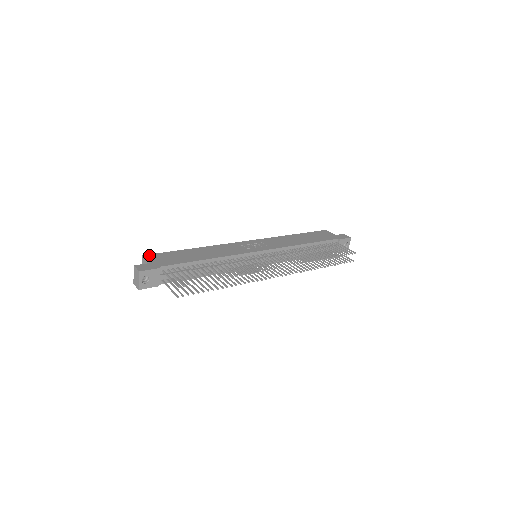
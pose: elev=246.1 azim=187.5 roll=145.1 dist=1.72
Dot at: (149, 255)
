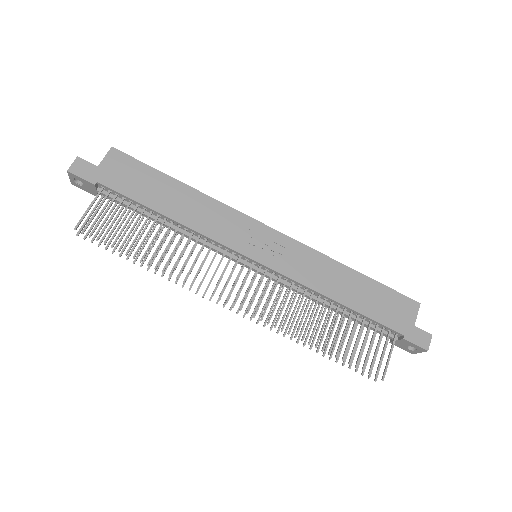
Dot at: (119, 153)
